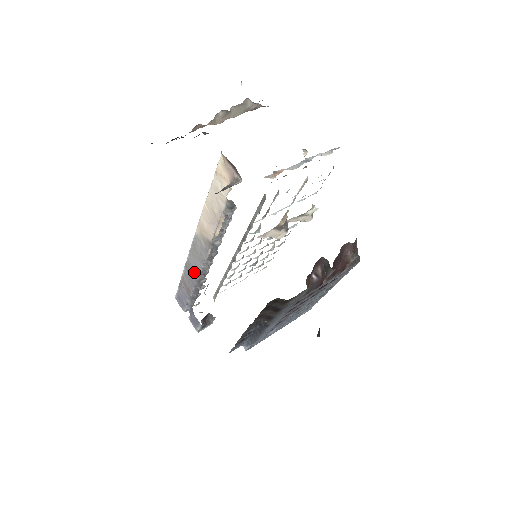
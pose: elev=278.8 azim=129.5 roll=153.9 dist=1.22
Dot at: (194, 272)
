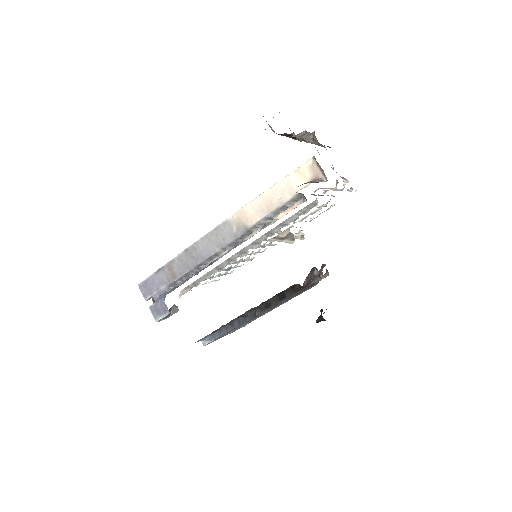
Dot at: (199, 256)
